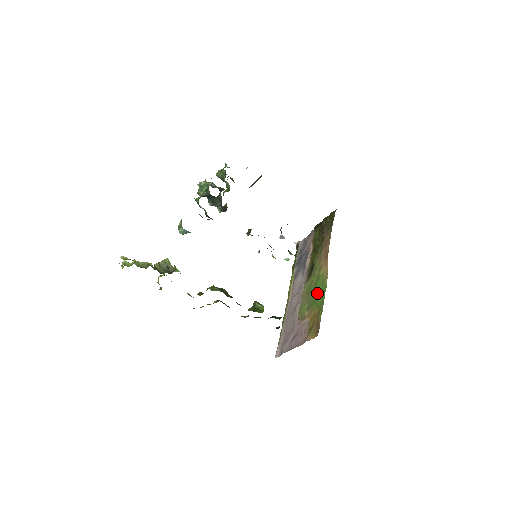
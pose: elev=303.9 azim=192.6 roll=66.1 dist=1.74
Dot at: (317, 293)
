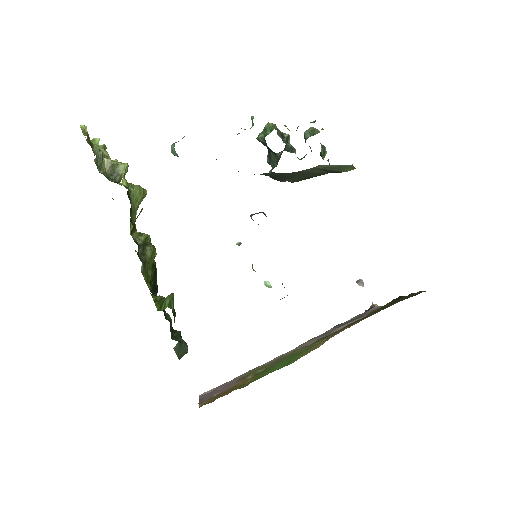
Dot at: (278, 365)
